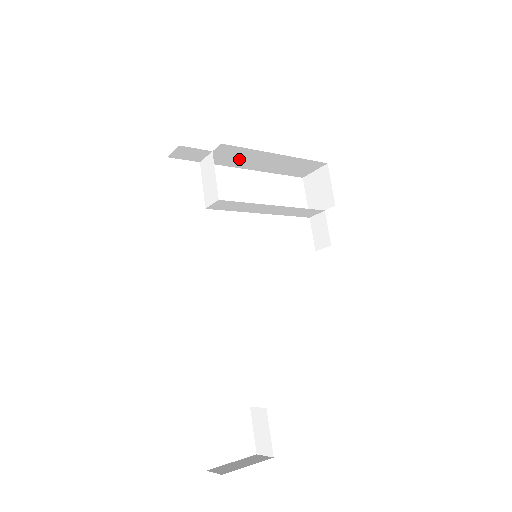
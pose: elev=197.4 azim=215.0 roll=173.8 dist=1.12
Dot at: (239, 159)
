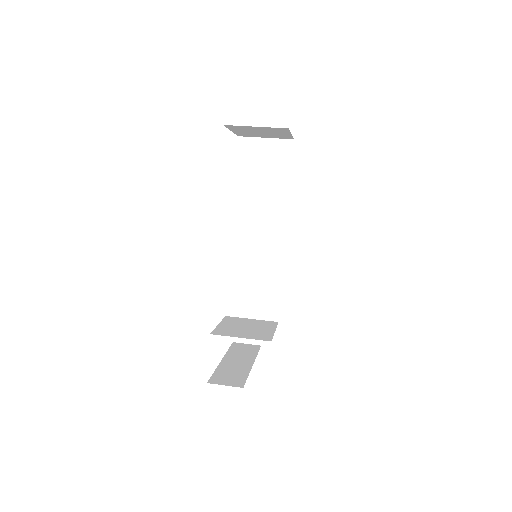
Dot at: occluded
